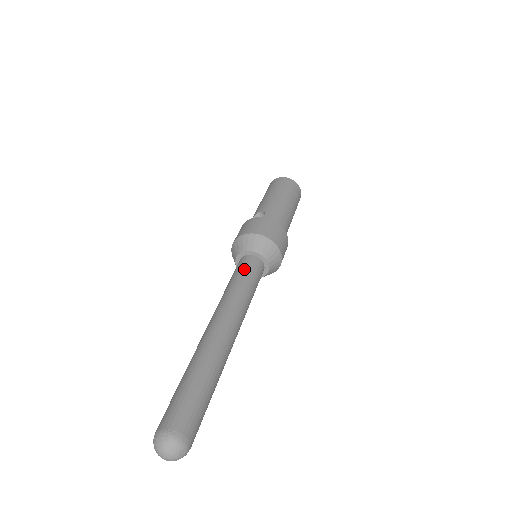
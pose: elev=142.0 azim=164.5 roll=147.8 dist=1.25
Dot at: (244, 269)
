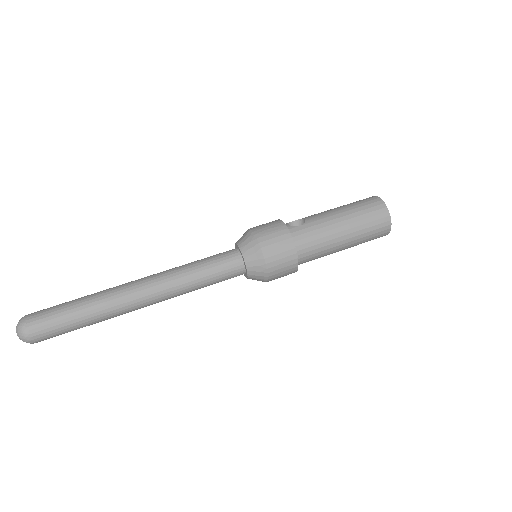
Dot at: (216, 259)
